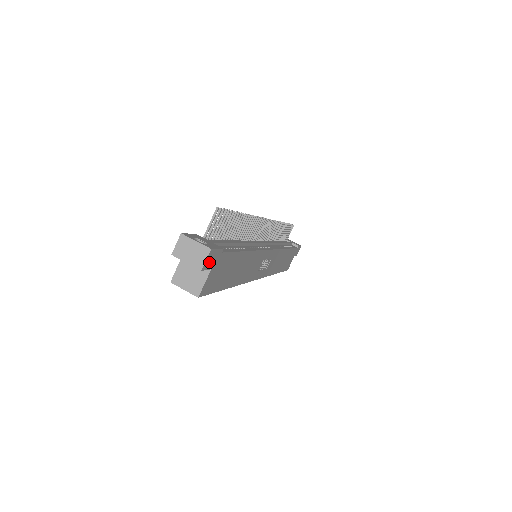
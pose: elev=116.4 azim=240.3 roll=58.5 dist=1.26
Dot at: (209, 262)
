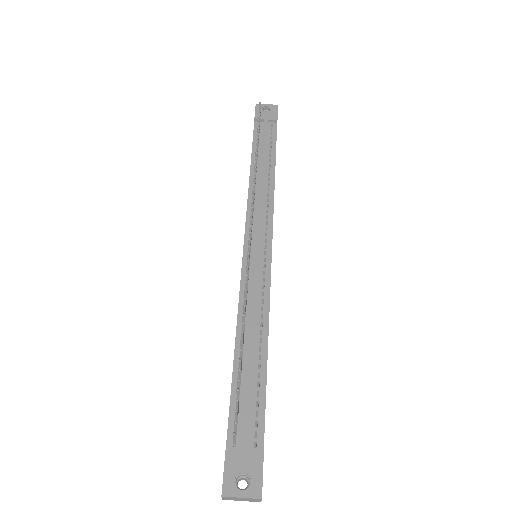
Dot at: occluded
